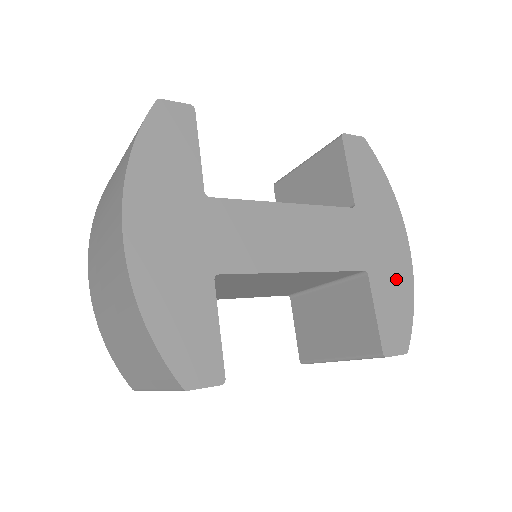
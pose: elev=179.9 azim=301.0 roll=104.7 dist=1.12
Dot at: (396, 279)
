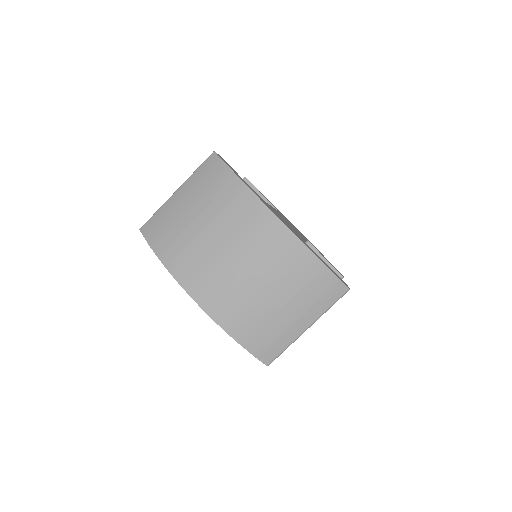
Dot at: (312, 244)
